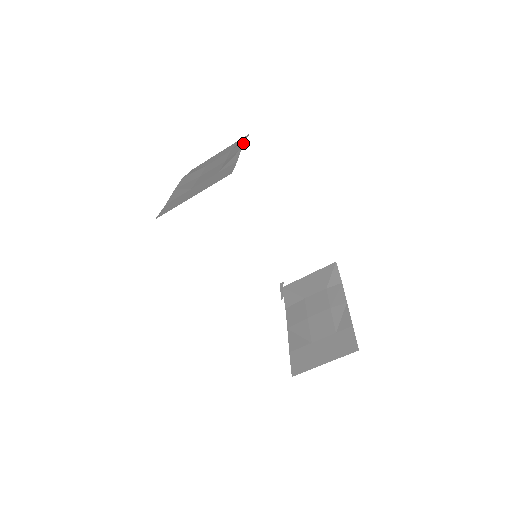
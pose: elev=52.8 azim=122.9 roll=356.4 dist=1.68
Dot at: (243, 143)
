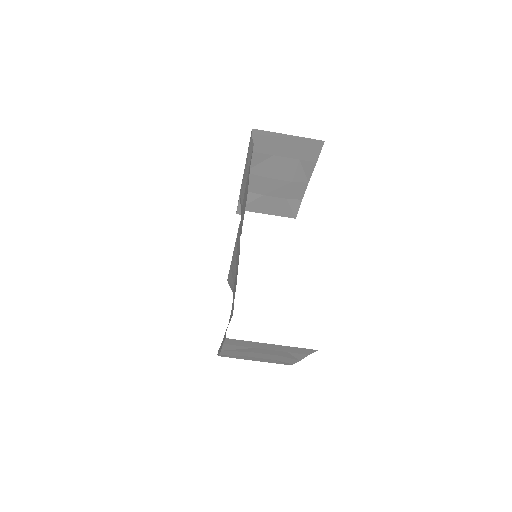
Dot at: (305, 190)
